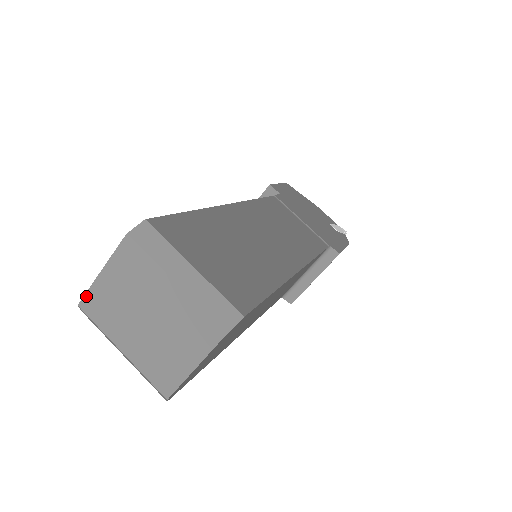
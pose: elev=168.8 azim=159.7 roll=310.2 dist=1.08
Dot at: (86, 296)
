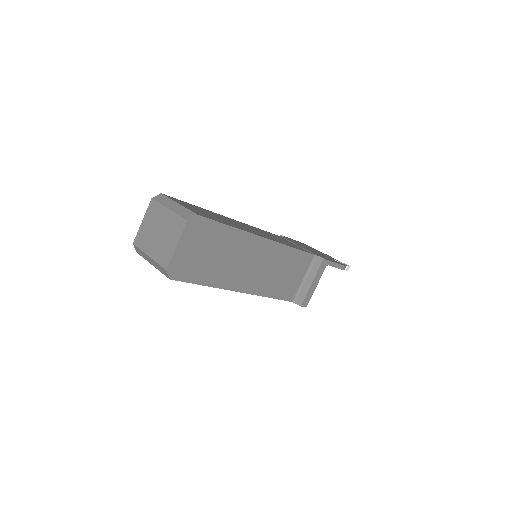
Dot at: (136, 237)
